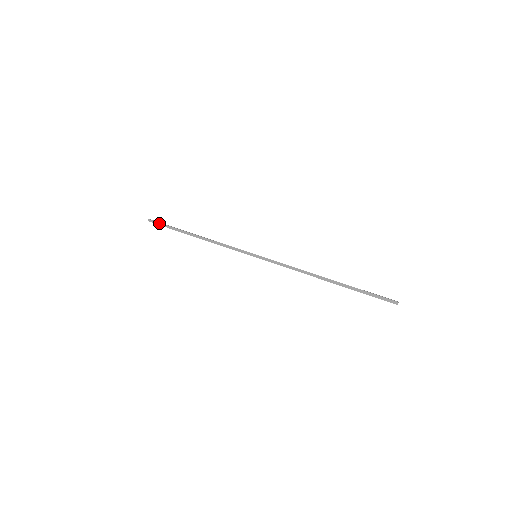
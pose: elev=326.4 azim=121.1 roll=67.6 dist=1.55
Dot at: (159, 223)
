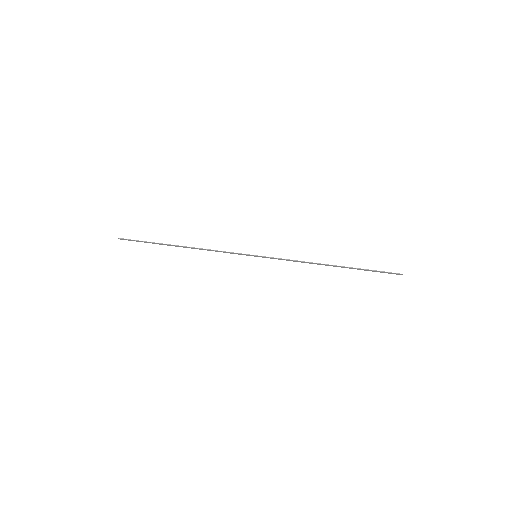
Dot at: occluded
